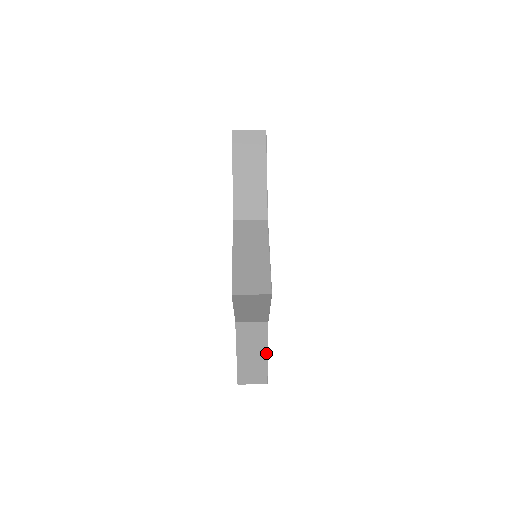
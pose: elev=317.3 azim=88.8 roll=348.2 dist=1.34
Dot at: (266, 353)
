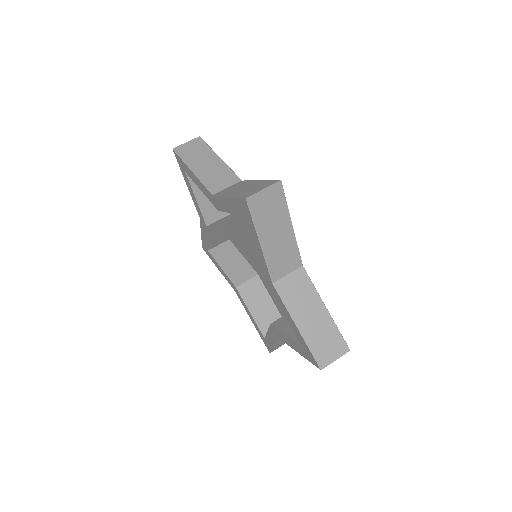
Dot at: (324, 308)
